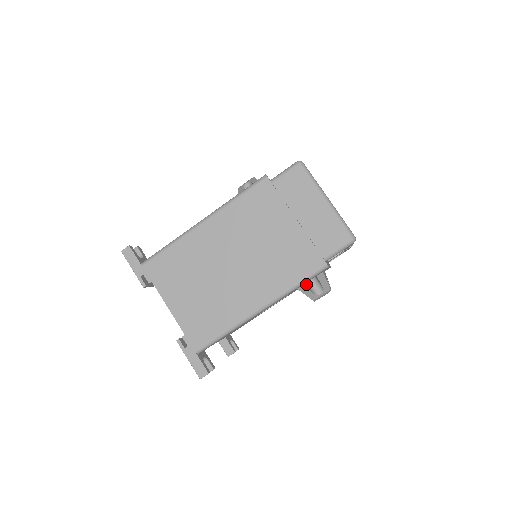
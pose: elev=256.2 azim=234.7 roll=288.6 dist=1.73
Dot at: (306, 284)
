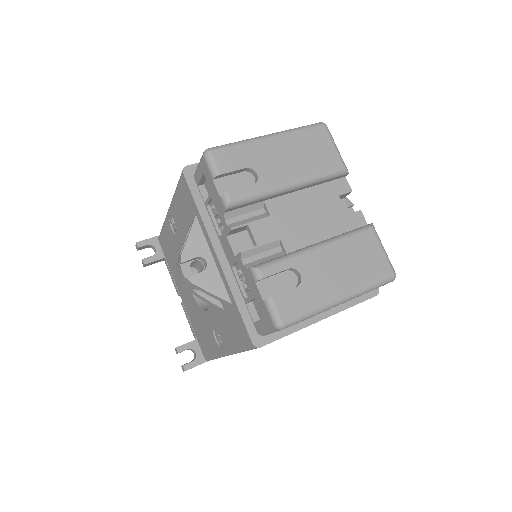
Dot at: occluded
